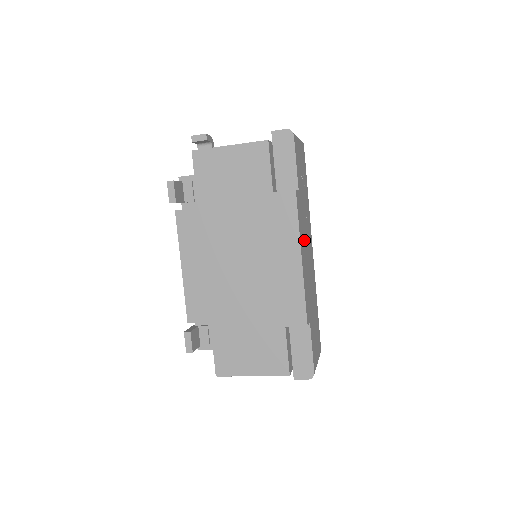
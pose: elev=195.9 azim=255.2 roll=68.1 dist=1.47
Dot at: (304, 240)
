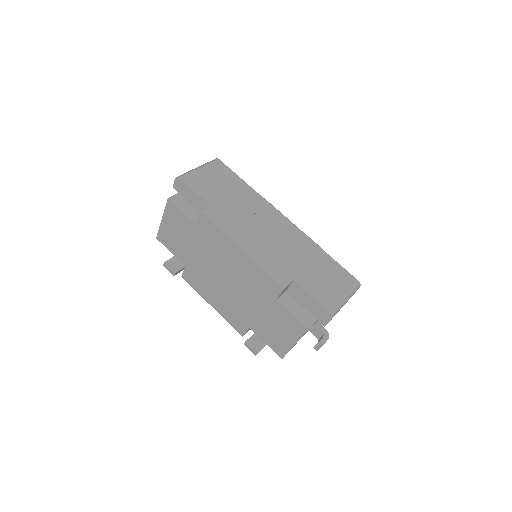
Dot at: (247, 230)
